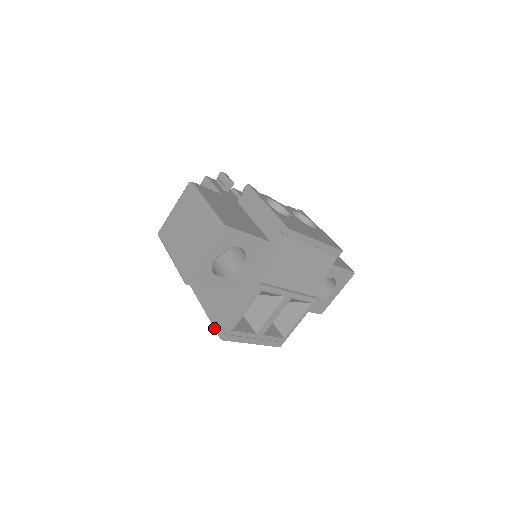
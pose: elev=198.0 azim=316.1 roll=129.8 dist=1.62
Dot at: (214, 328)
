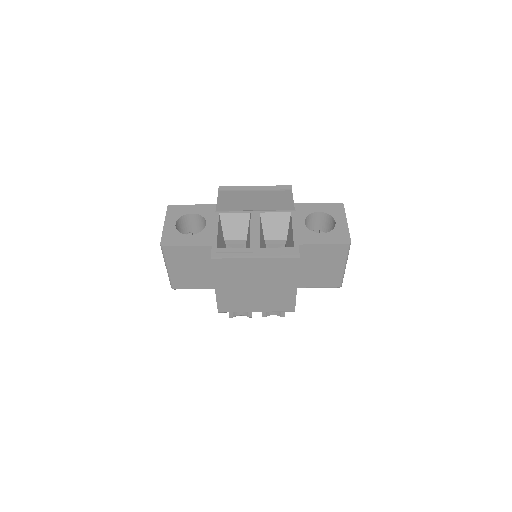
Dot at: (212, 269)
